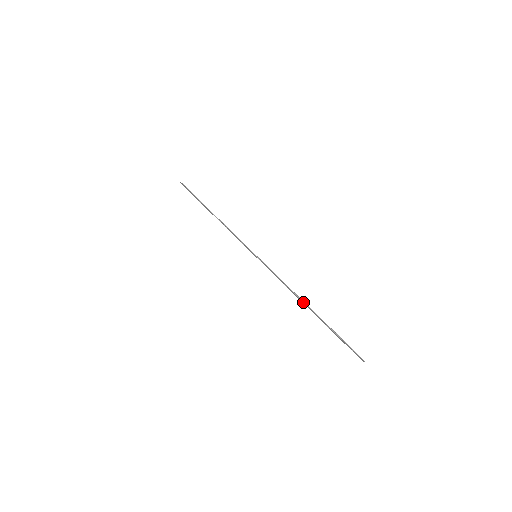
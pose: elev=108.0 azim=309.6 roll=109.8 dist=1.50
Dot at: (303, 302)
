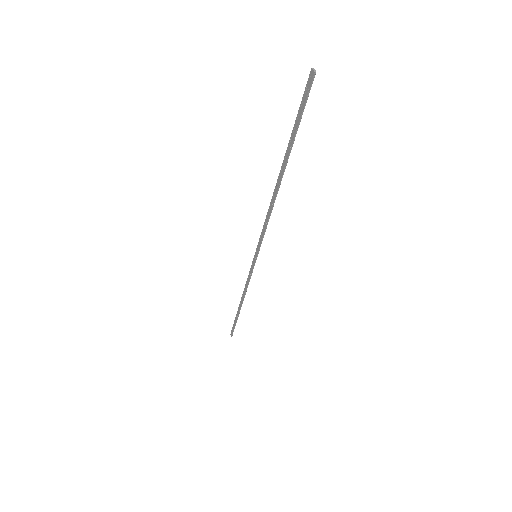
Dot at: (275, 187)
